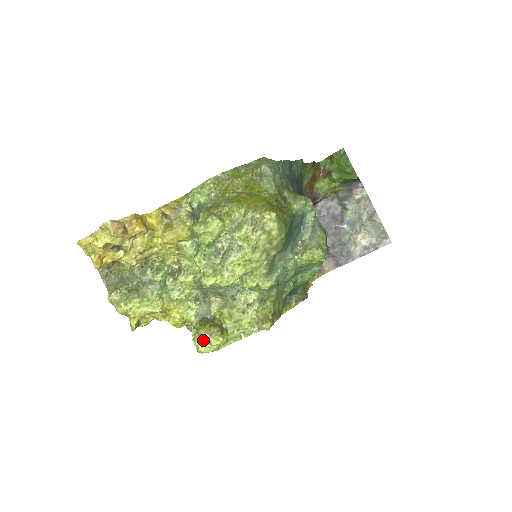
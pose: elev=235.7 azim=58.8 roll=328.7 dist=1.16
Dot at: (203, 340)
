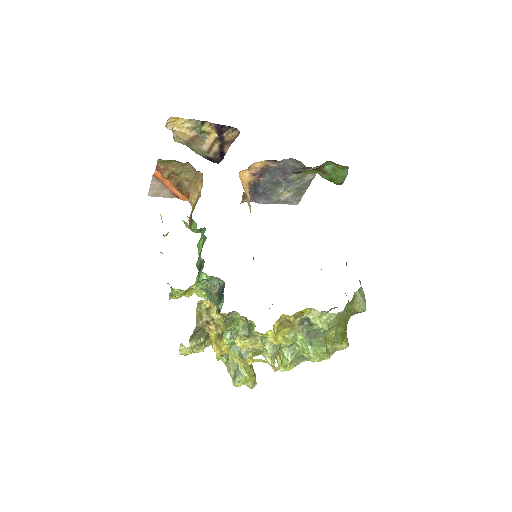
Dot at: occluded
